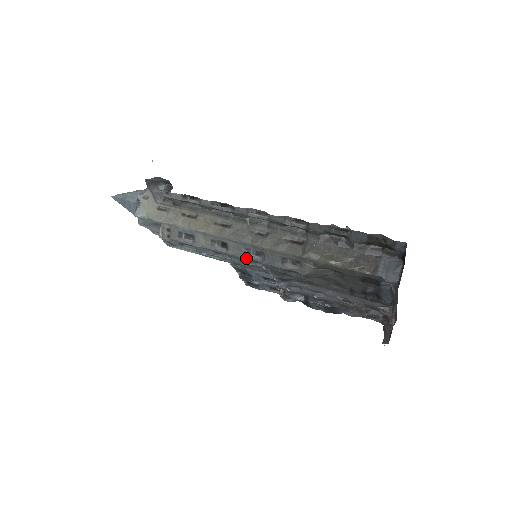
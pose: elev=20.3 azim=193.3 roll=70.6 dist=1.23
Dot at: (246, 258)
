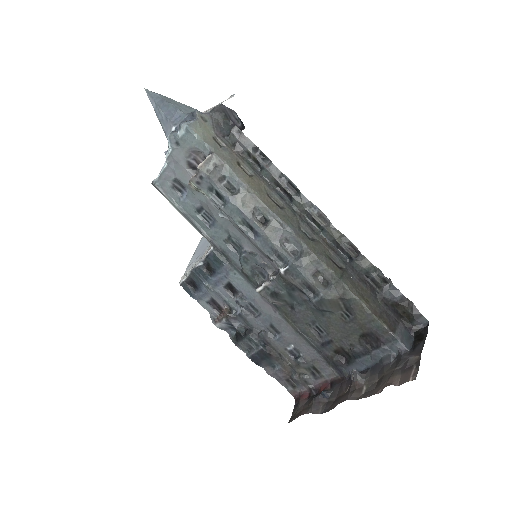
Dot at: (277, 247)
